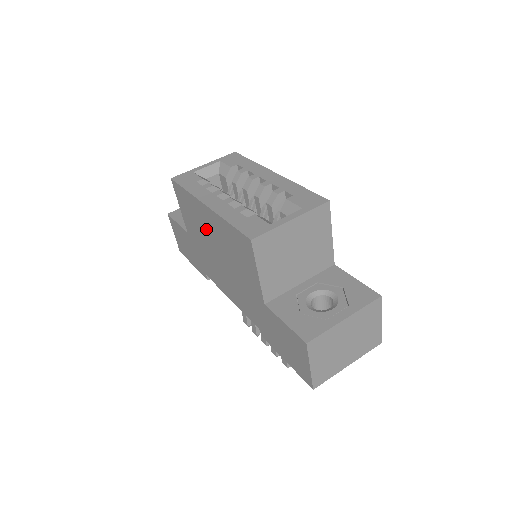
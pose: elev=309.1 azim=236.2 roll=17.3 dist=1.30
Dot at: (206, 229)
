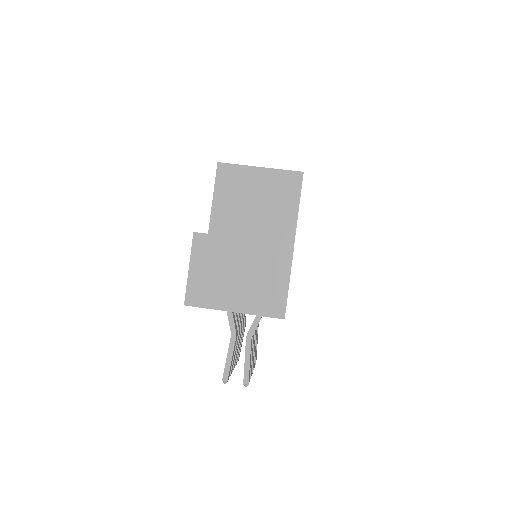
Dot at: occluded
